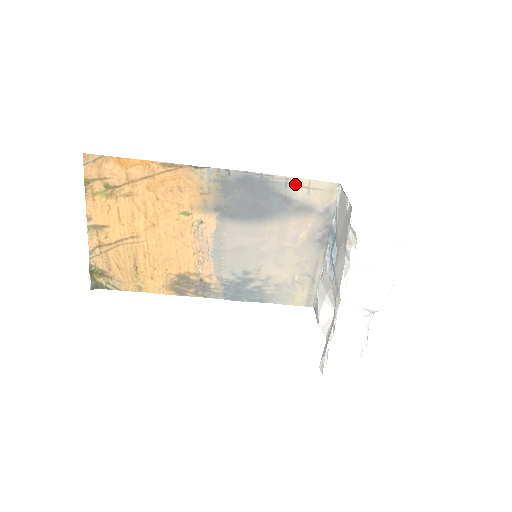
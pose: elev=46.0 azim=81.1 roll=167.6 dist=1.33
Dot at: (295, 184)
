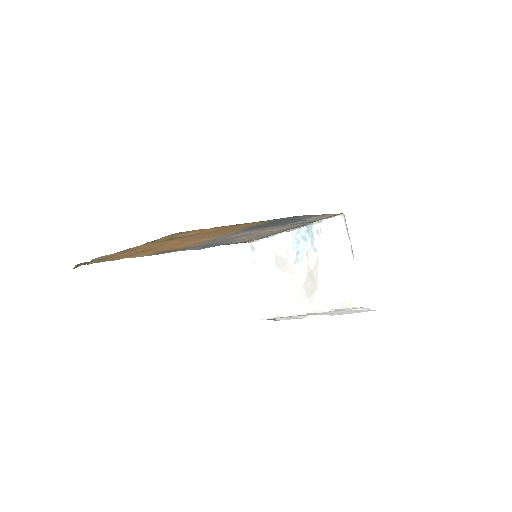
Dot at: (318, 216)
